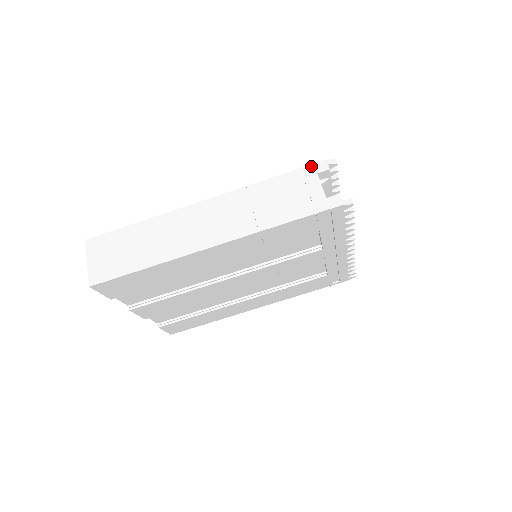
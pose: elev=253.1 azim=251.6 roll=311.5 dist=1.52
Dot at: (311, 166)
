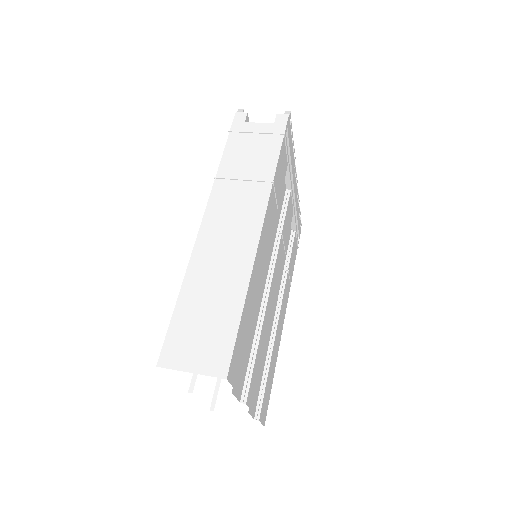
Dot at: (234, 124)
